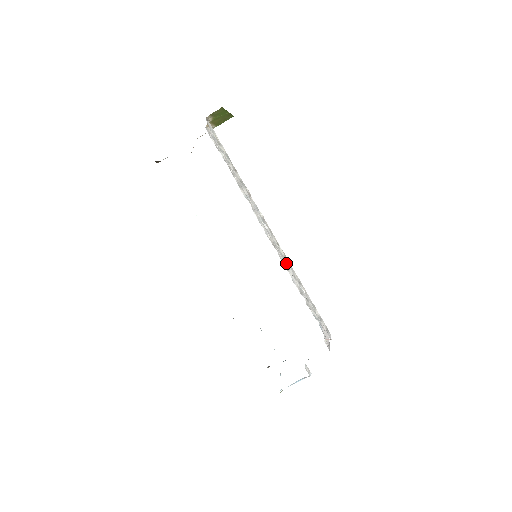
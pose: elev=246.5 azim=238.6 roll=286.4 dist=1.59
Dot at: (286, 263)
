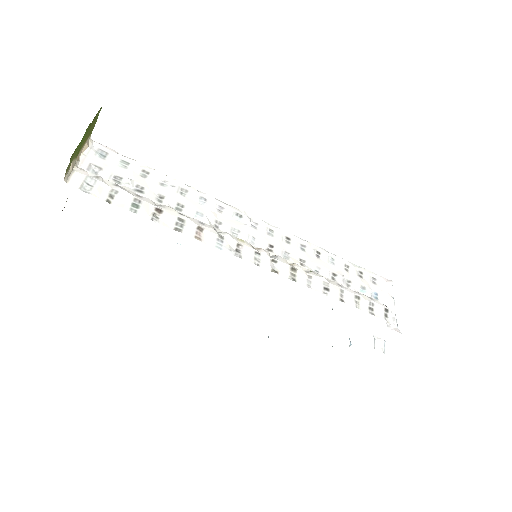
Dot at: (298, 246)
